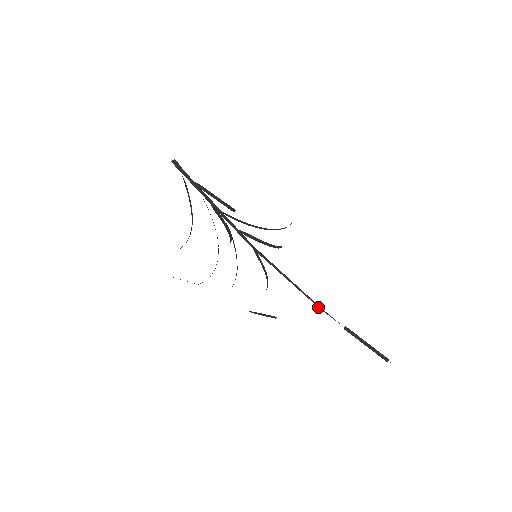
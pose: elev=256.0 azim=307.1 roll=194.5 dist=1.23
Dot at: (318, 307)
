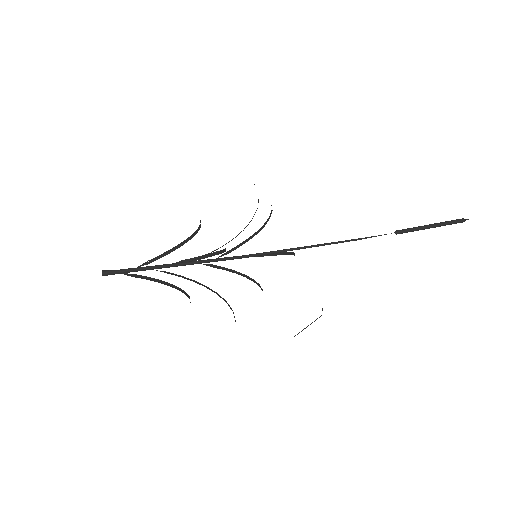
Dot at: occluded
